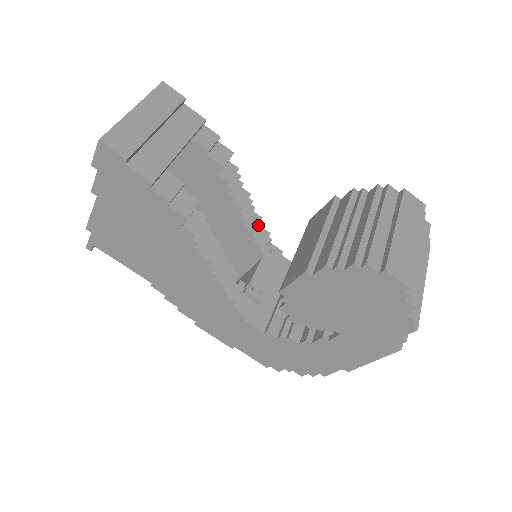
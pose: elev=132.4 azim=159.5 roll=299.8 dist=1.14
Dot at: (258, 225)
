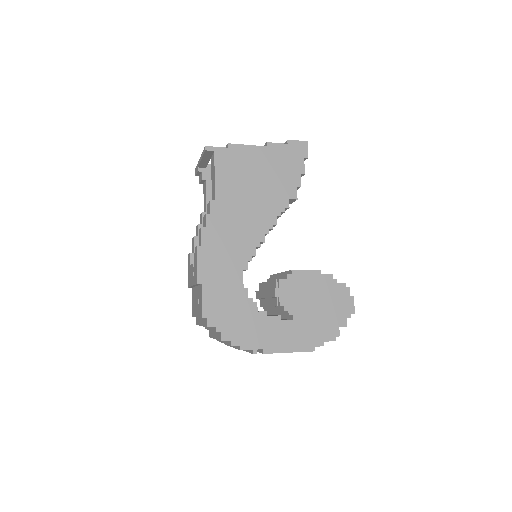
Dot at: occluded
